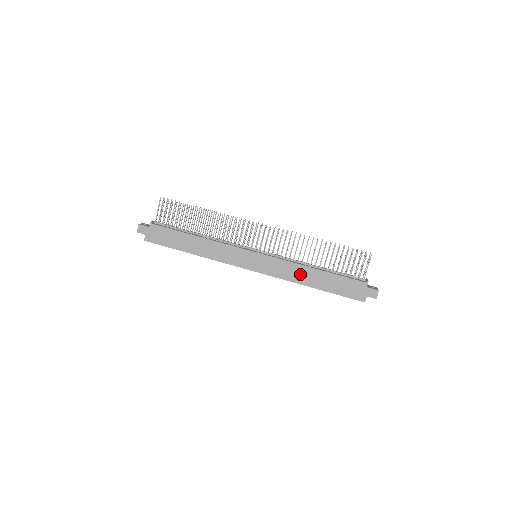
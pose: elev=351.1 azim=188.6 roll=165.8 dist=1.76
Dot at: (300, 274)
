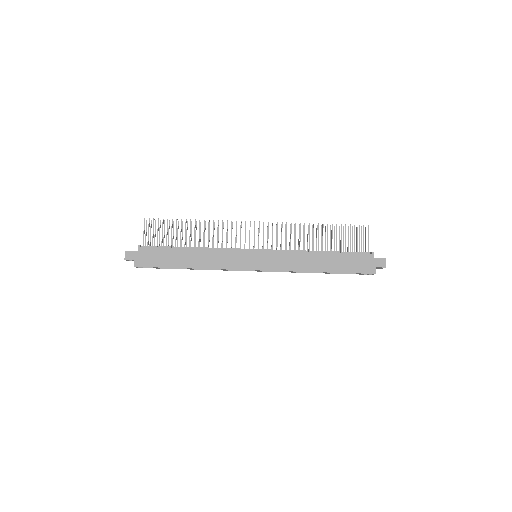
Dot at: (306, 261)
